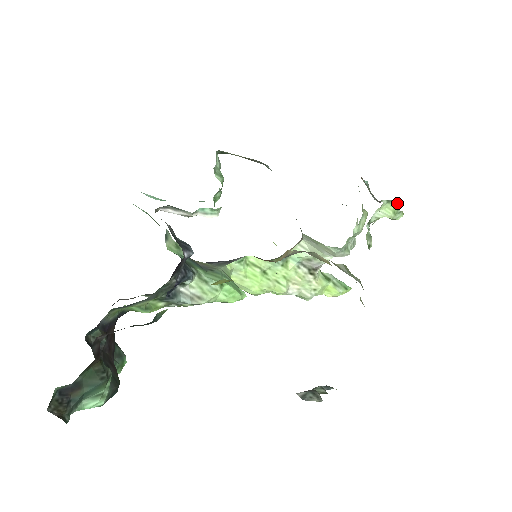
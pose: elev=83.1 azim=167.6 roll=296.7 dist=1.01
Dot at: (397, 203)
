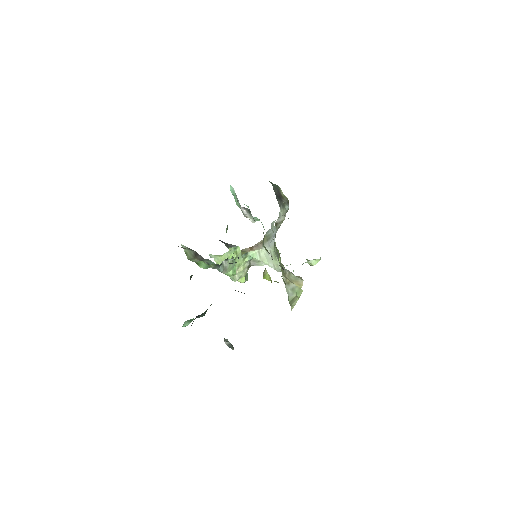
Dot at: occluded
